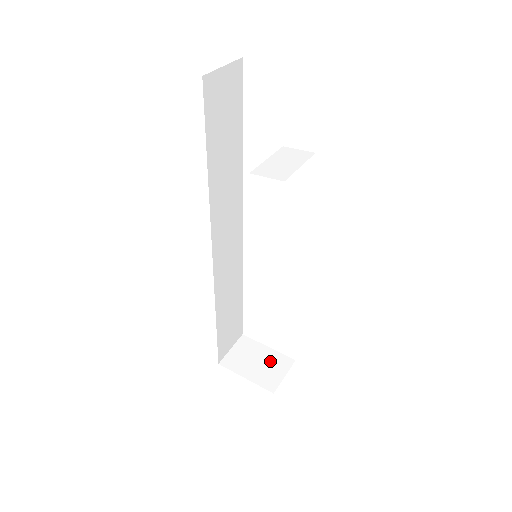
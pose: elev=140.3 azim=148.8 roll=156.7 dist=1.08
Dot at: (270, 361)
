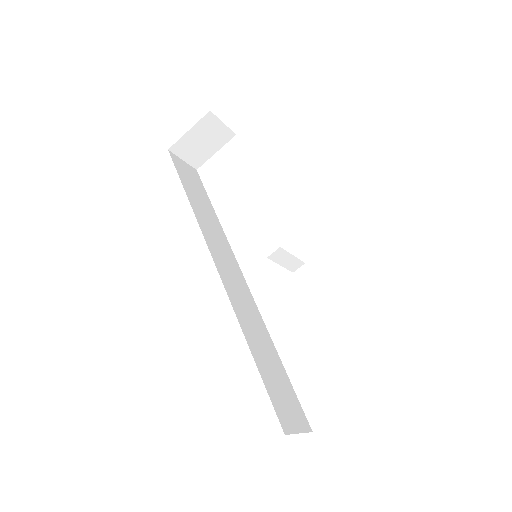
Dot at: occluded
